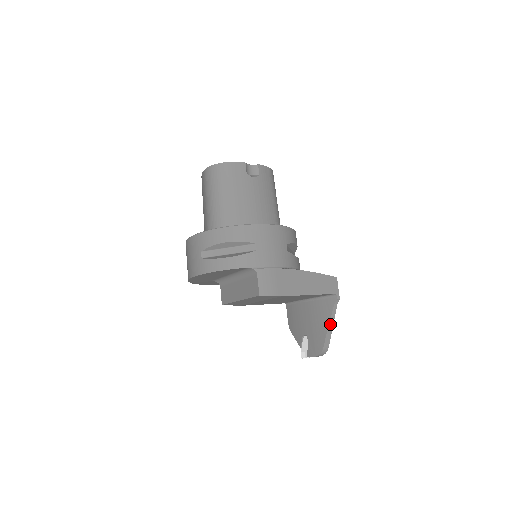
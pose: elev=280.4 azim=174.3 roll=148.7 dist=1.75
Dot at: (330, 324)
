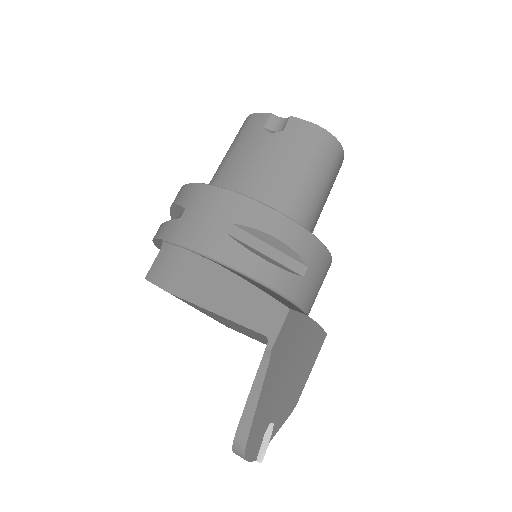
Dot at: (252, 396)
